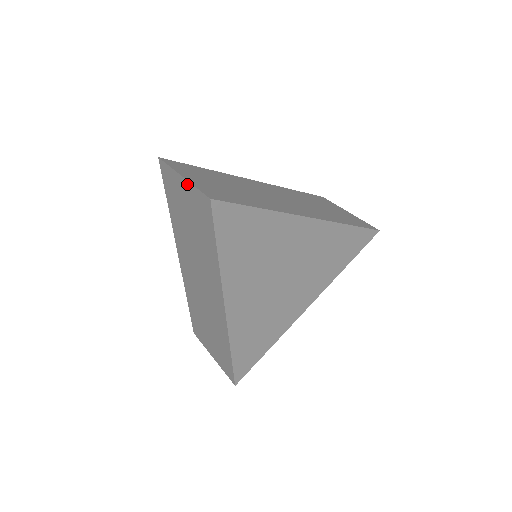
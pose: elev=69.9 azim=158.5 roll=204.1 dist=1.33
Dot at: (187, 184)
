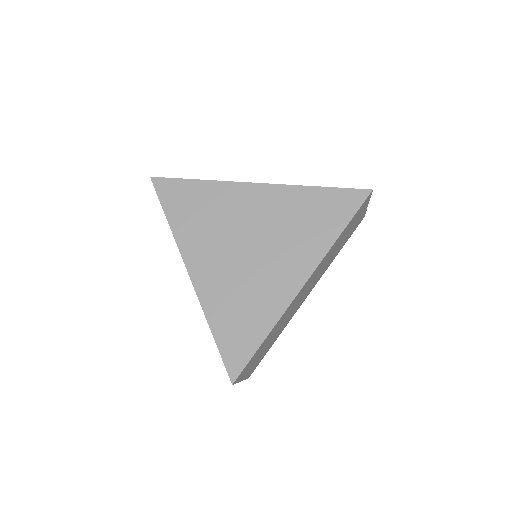
Dot at: occluded
